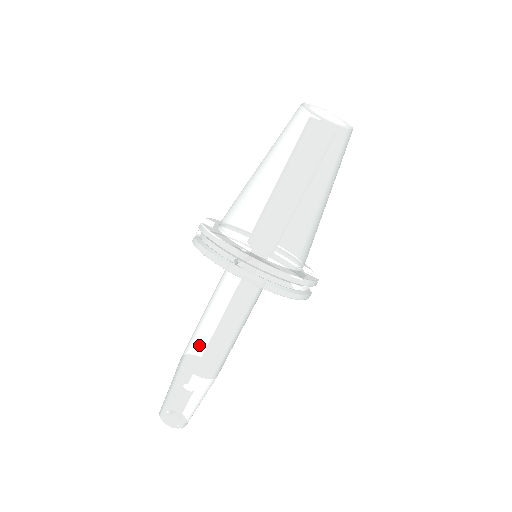
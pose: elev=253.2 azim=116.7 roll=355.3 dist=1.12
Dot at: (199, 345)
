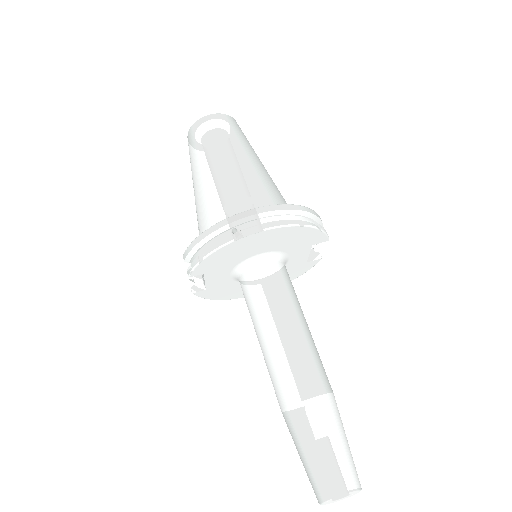
Dot at: (282, 366)
